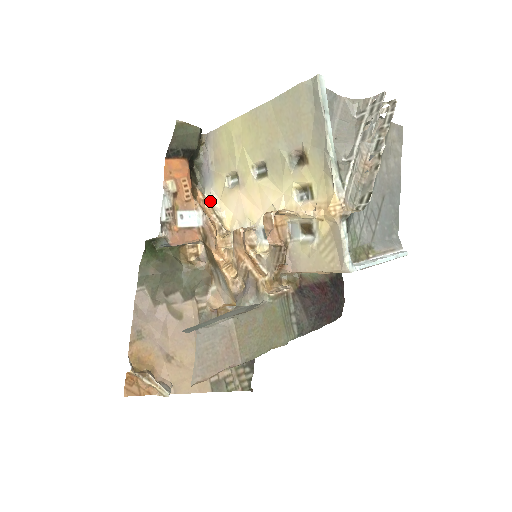
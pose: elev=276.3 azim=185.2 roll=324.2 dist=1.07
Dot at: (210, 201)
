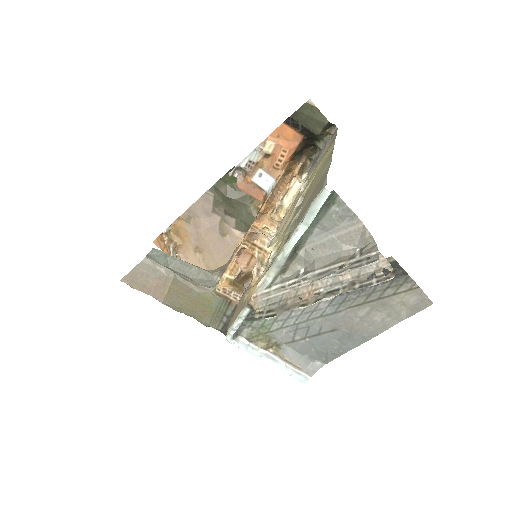
Dot at: (294, 183)
